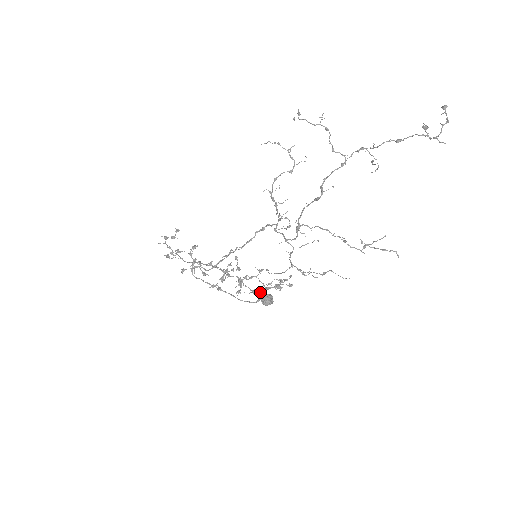
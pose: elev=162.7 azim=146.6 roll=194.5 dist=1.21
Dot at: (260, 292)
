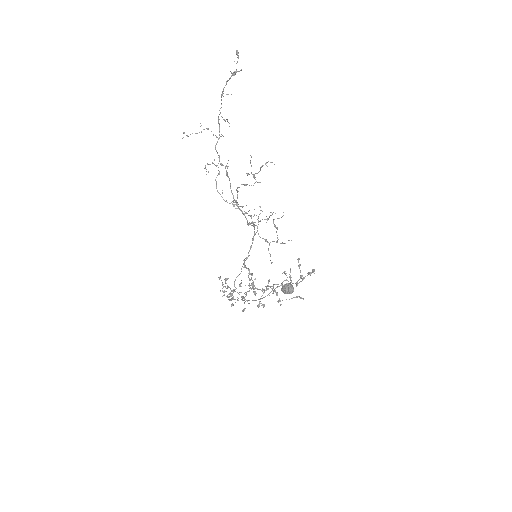
Dot at: occluded
